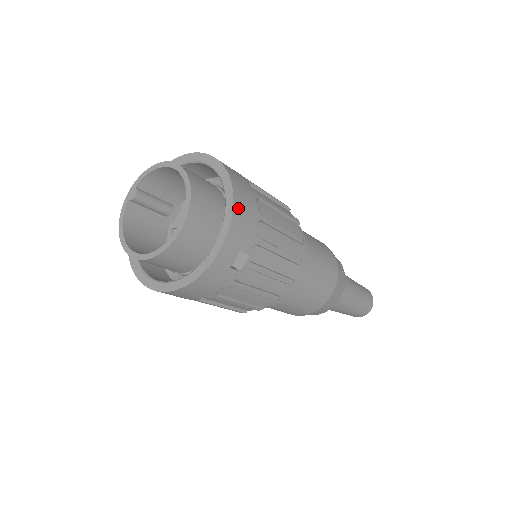
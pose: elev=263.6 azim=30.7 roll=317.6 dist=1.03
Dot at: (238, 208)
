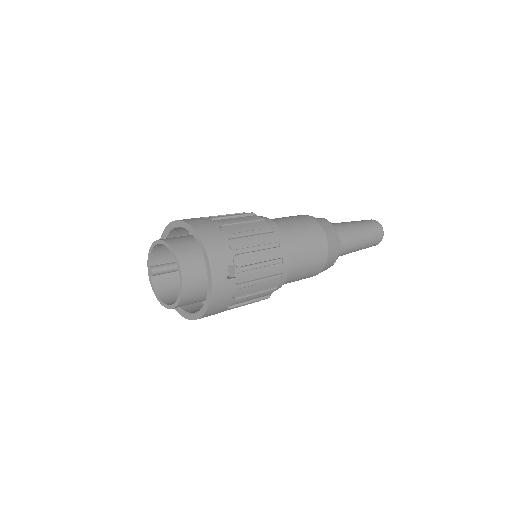
Dot at: (207, 243)
